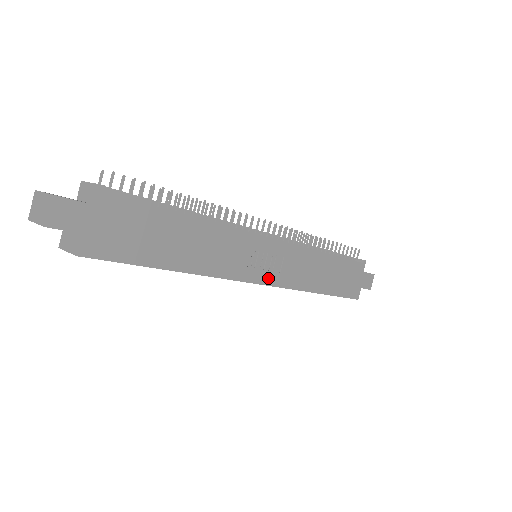
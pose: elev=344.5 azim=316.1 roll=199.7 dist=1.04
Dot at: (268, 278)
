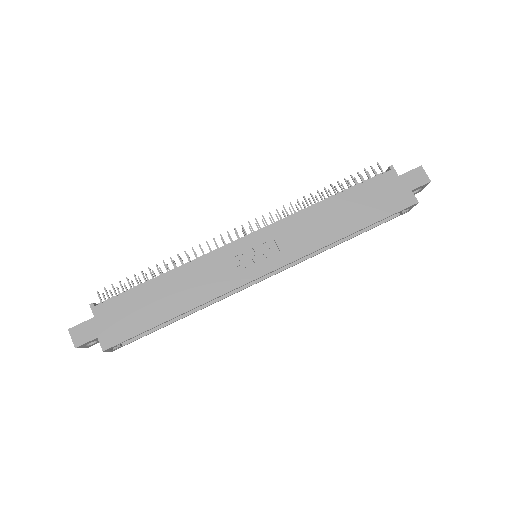
Dot at: (270, 265)
